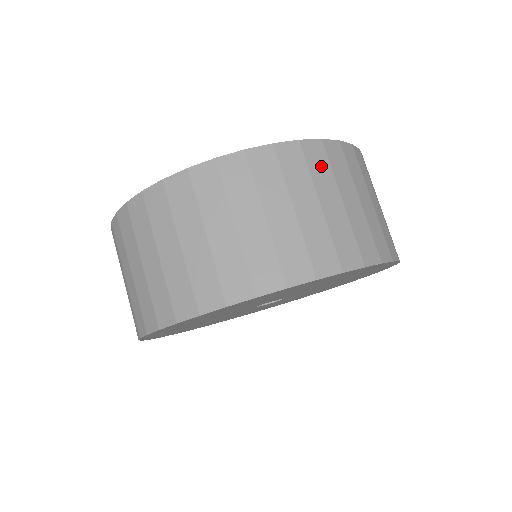
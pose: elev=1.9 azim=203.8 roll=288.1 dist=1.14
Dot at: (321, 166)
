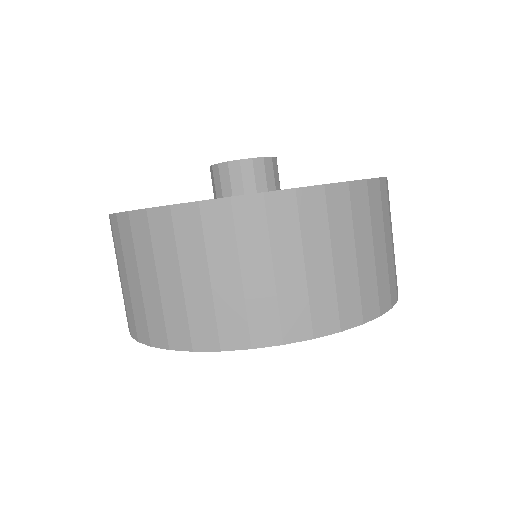
Dot at: (377, 208)
